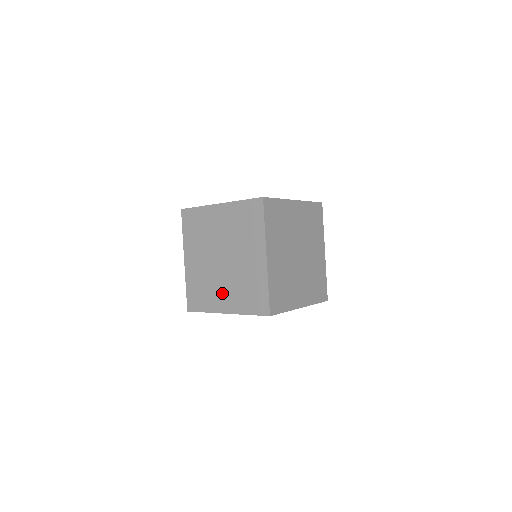
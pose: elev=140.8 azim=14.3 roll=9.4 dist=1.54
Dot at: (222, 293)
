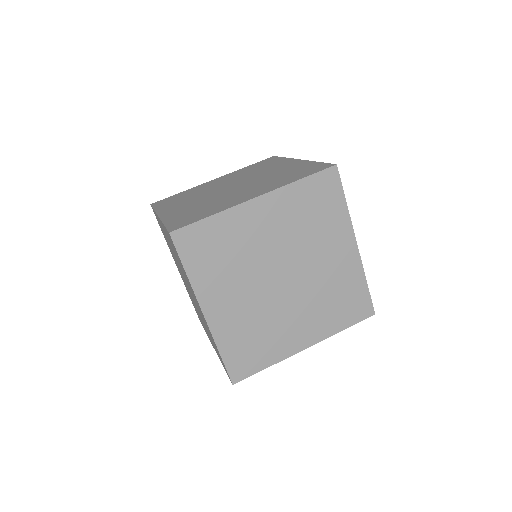
Dot at: (203, 324)
